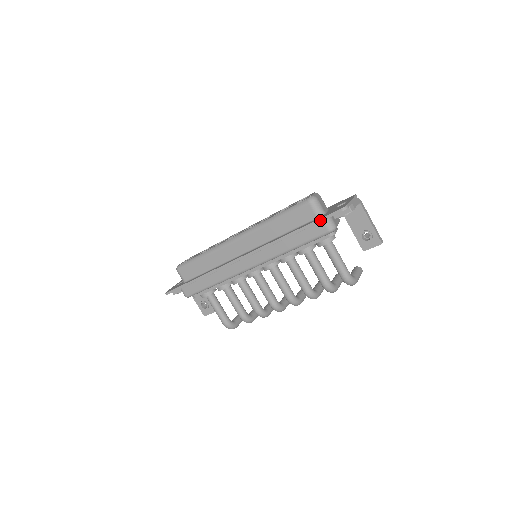
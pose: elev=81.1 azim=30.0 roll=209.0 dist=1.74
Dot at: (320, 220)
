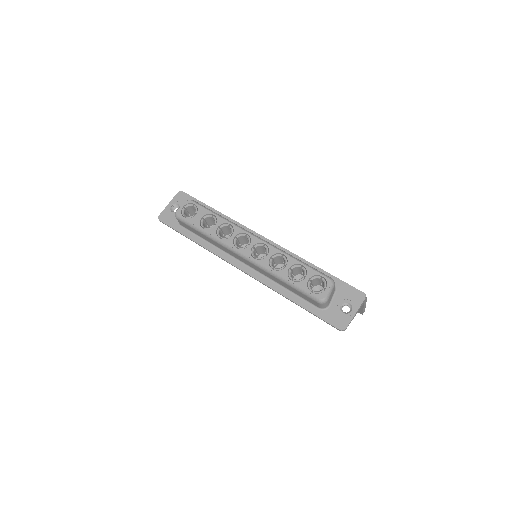
Dot at: (319, 318)
